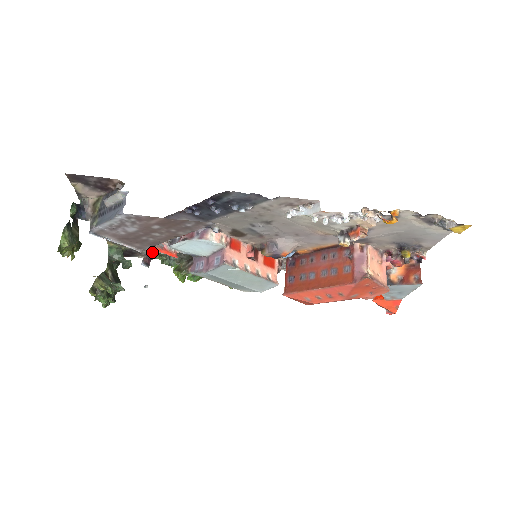
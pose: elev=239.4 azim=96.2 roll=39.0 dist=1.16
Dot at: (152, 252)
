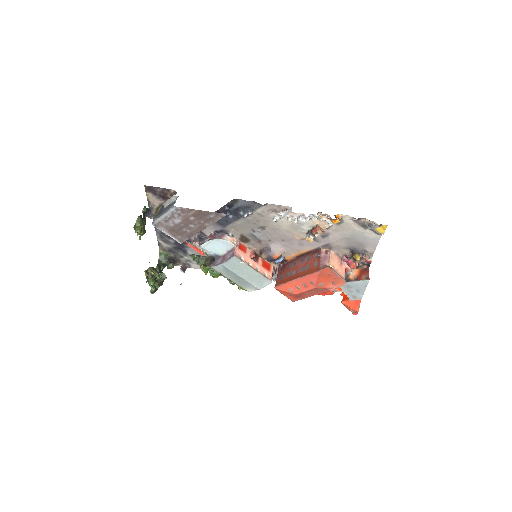
Dot at: (188, 260)
